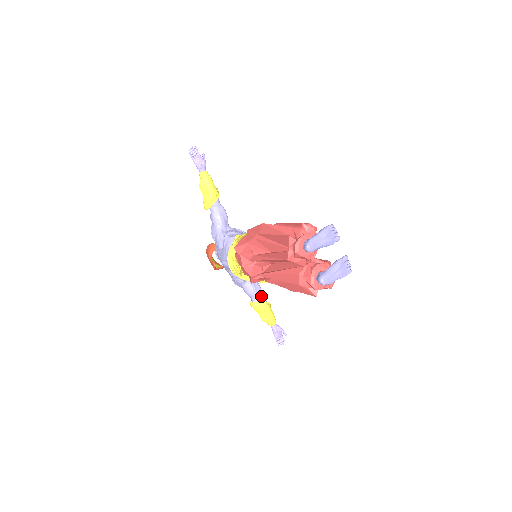
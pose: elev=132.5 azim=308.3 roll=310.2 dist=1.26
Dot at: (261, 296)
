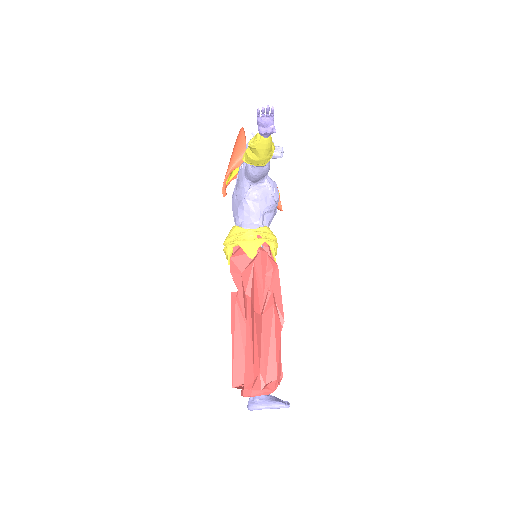
Dot at: occluded
